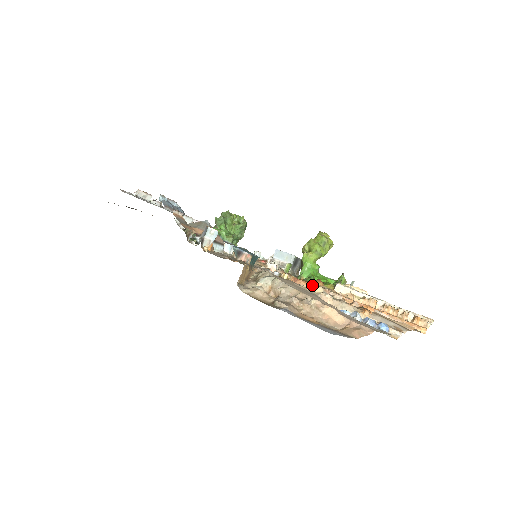
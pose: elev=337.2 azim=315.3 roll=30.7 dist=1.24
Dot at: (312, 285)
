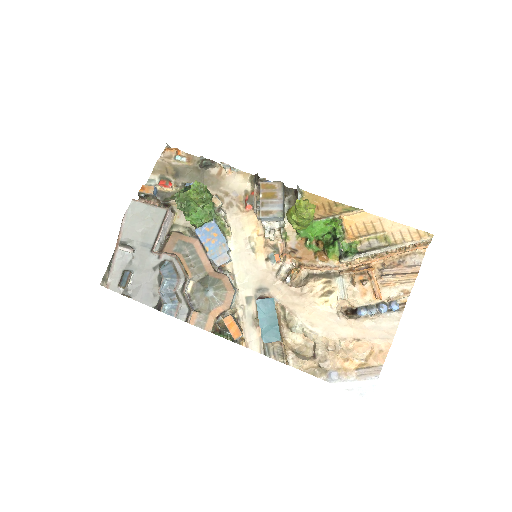
Dot at: (321, 270)
